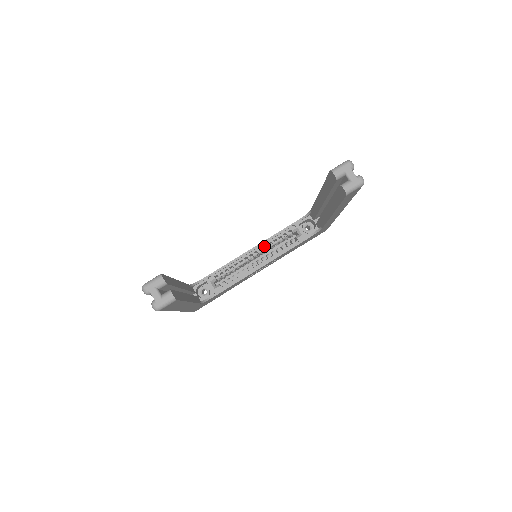
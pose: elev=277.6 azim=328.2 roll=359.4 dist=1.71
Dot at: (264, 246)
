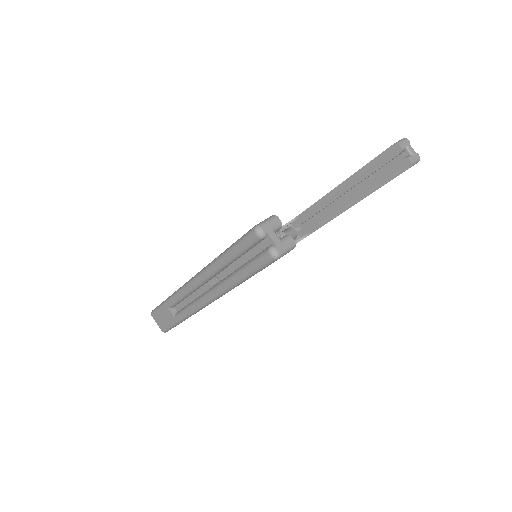
Dot at: occluded
